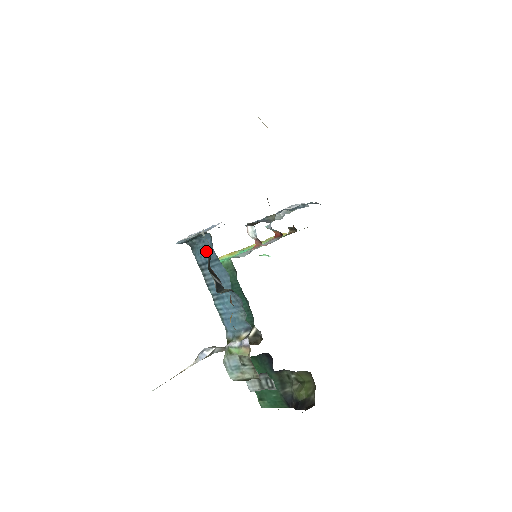
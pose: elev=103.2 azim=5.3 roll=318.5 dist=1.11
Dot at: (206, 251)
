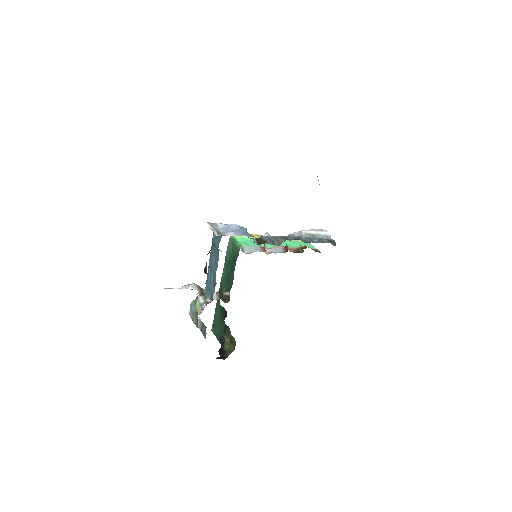
Dot at: (217, 241)
